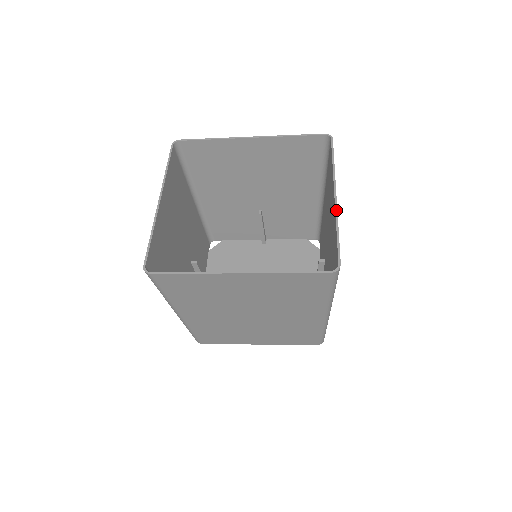
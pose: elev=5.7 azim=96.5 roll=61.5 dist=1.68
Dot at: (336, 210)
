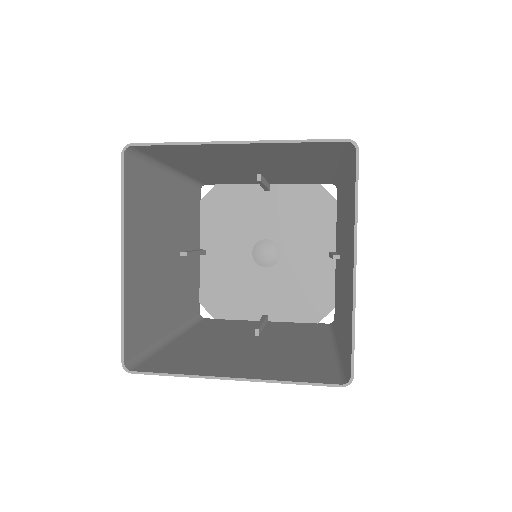
Dot at: (354, 292)
